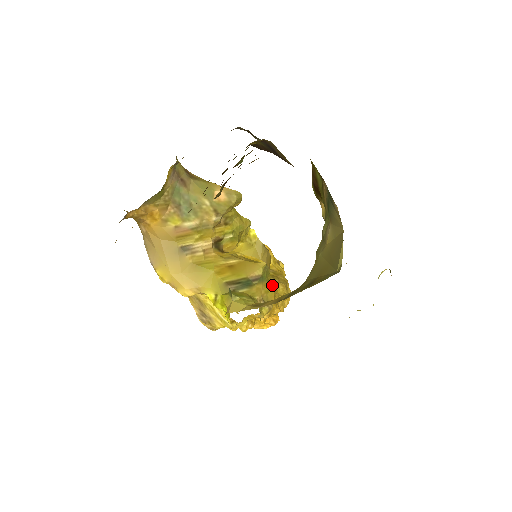
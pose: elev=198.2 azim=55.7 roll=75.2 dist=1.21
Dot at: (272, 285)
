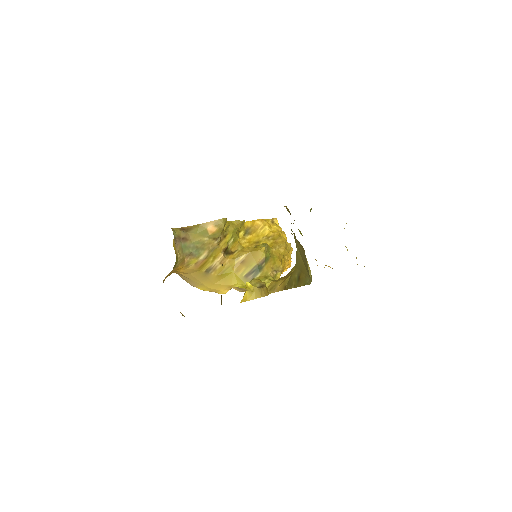
Dot at: (275, 255)
